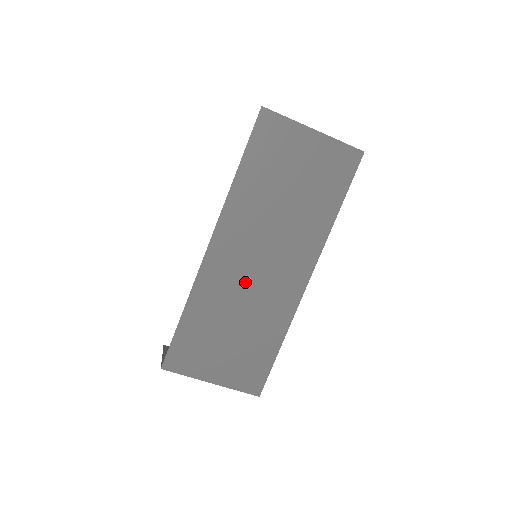
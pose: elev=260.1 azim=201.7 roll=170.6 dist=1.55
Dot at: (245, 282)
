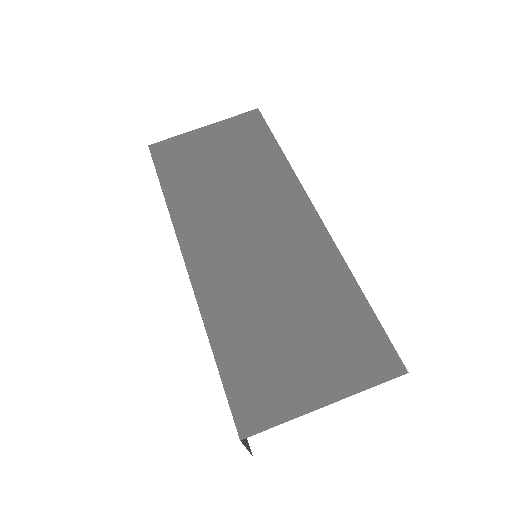
Dot at: (253, 263)
